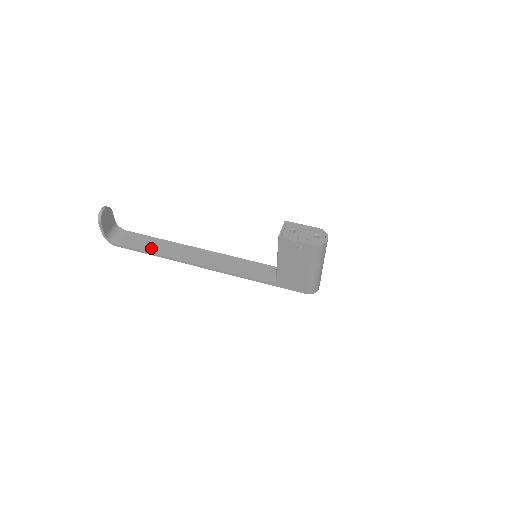
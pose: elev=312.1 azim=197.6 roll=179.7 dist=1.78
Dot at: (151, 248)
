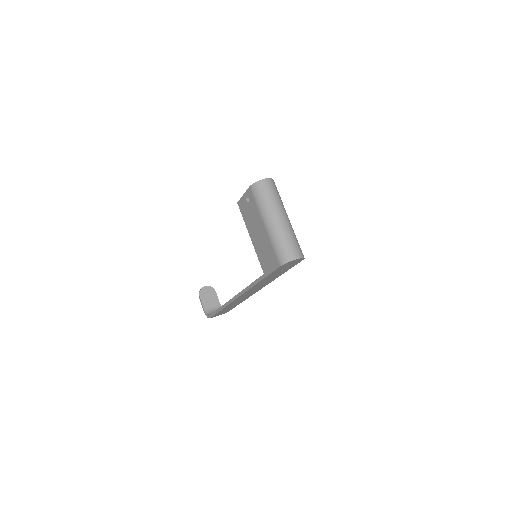
Dot at: occluded
